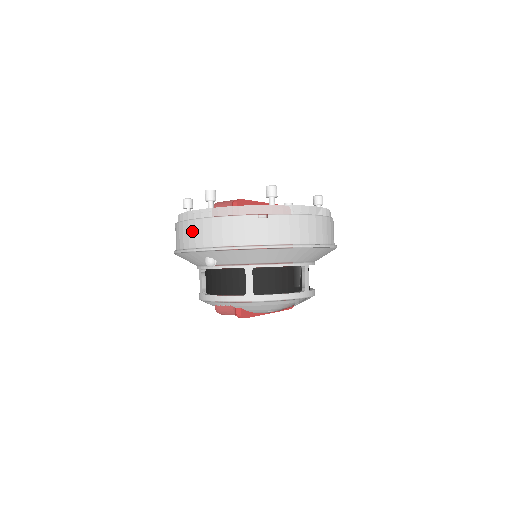
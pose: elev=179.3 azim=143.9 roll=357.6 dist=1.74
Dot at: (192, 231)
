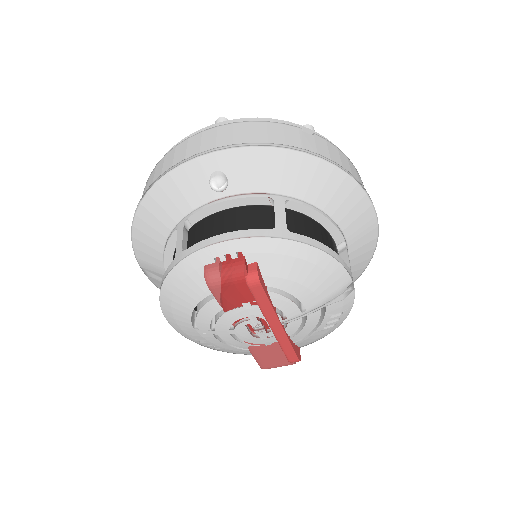
Dot at: (195, 143)
